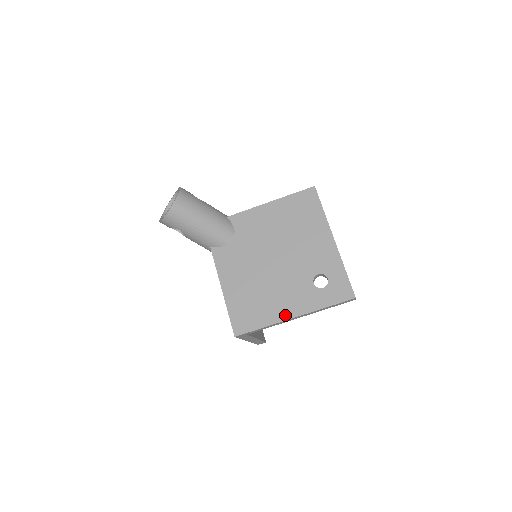
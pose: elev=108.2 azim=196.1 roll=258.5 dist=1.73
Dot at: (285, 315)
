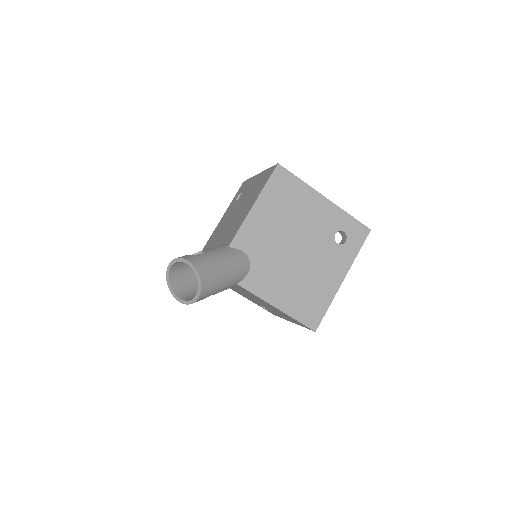
Dot at: (337, 284)
